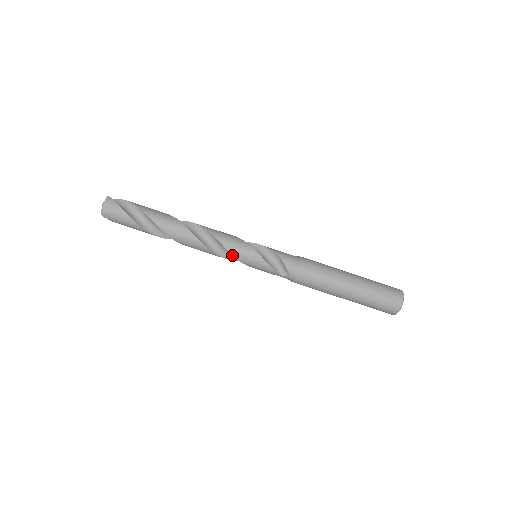
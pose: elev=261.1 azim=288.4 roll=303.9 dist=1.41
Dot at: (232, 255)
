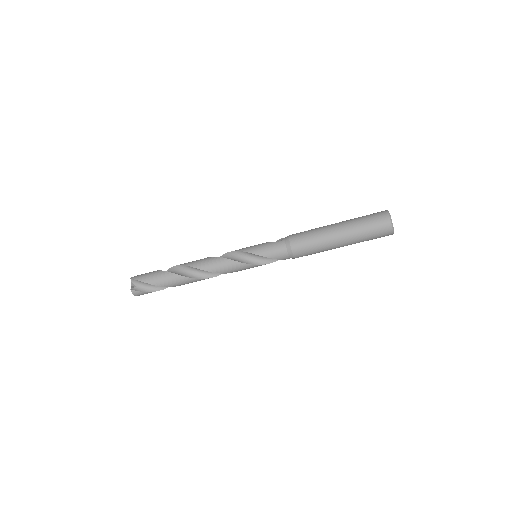
Dot at: occluded
